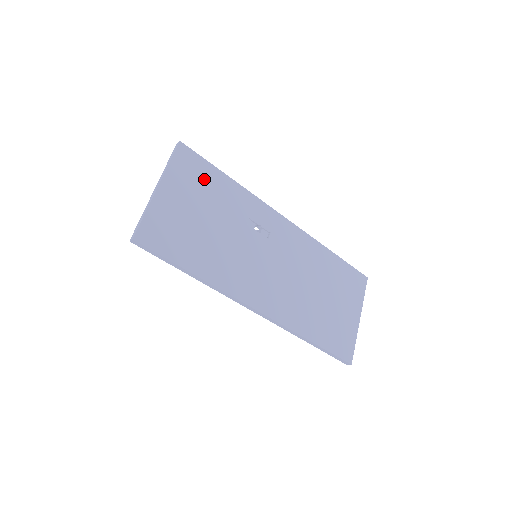
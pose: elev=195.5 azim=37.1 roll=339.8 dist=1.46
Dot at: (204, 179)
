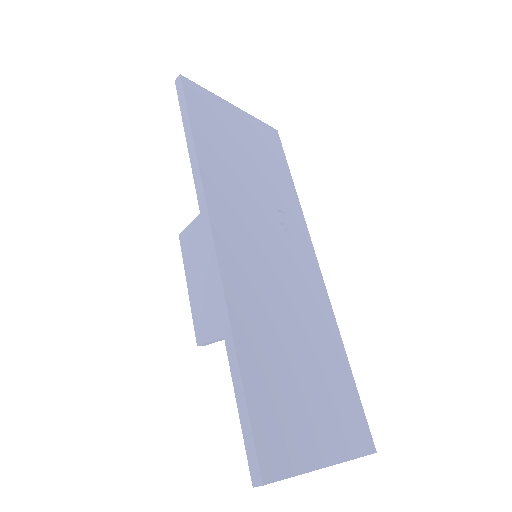
Dot at: (272, 154)
